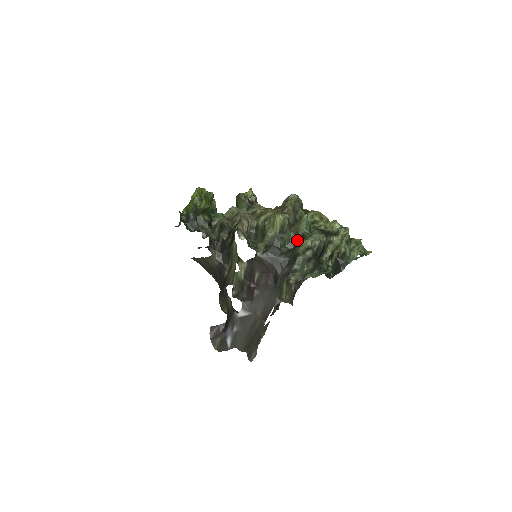
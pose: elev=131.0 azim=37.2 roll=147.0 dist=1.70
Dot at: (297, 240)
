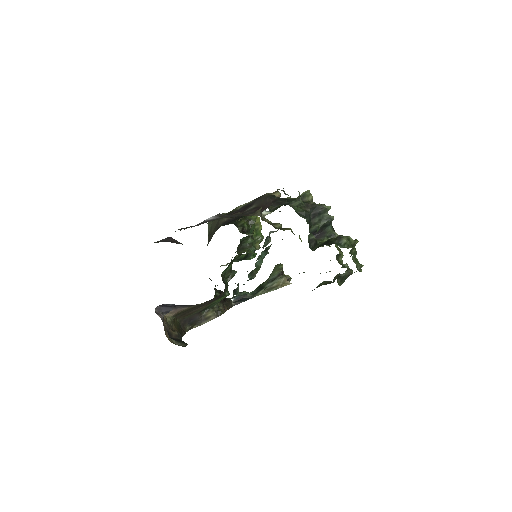
Dot at: occluded
